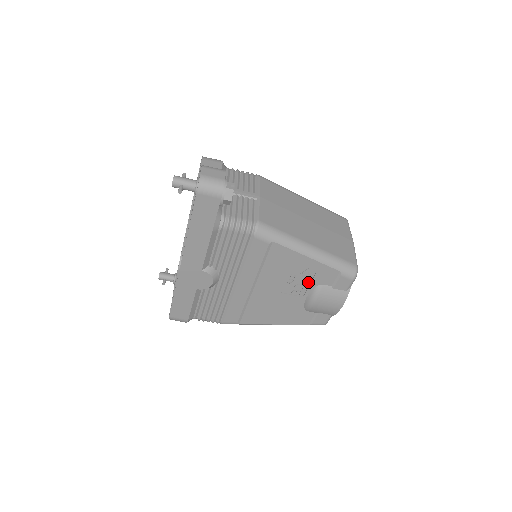
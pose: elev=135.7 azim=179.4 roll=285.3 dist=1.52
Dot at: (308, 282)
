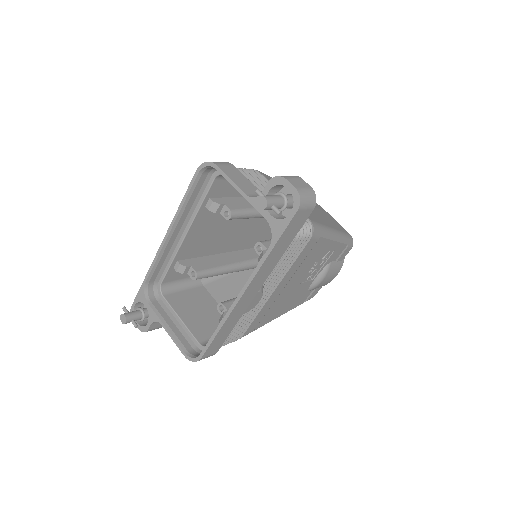
Dot at: (322, 264)
